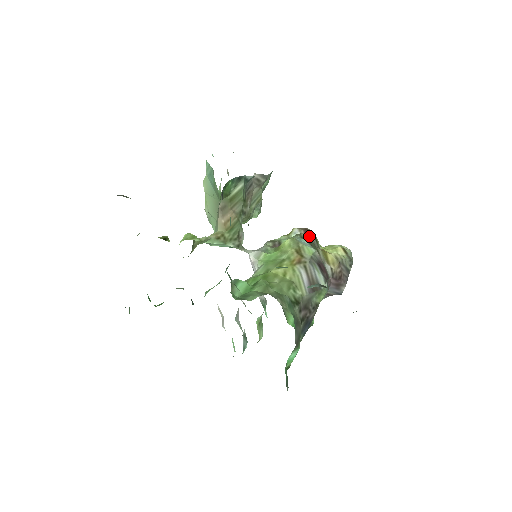
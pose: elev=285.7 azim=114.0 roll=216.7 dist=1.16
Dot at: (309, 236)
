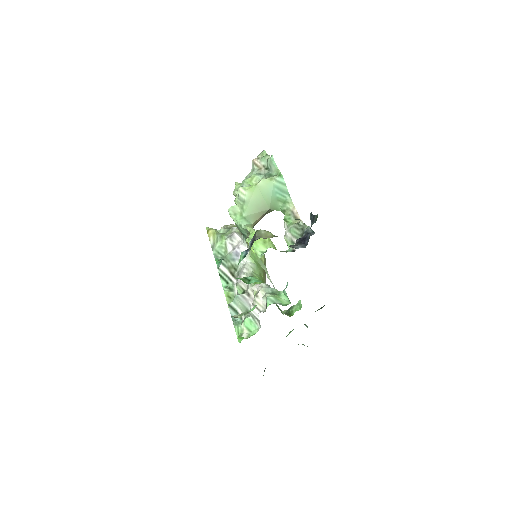
Dot at: occluded
